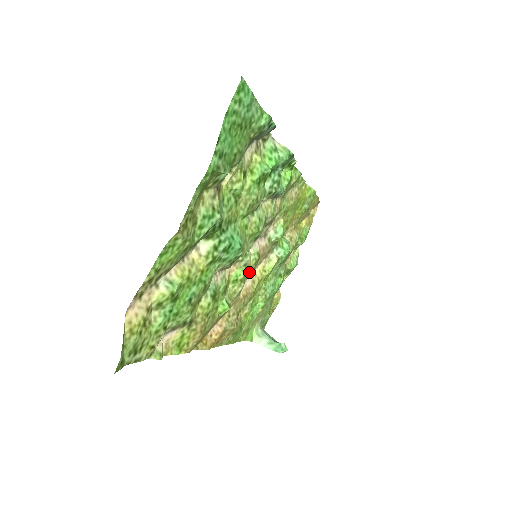
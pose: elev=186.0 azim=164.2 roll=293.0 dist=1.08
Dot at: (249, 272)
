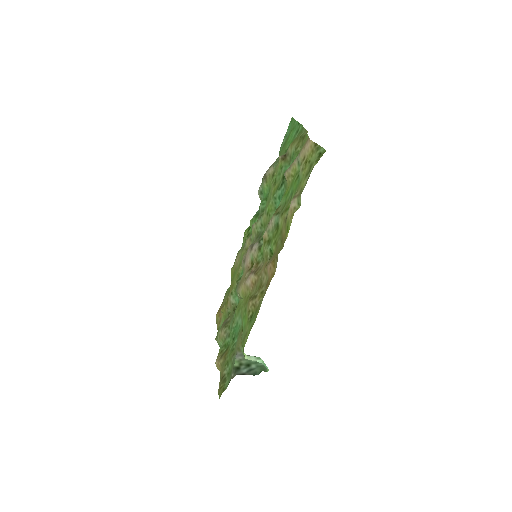
Dot at: (251, 270)
